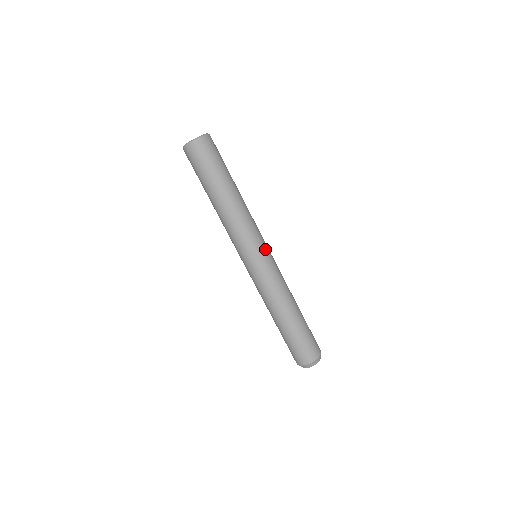
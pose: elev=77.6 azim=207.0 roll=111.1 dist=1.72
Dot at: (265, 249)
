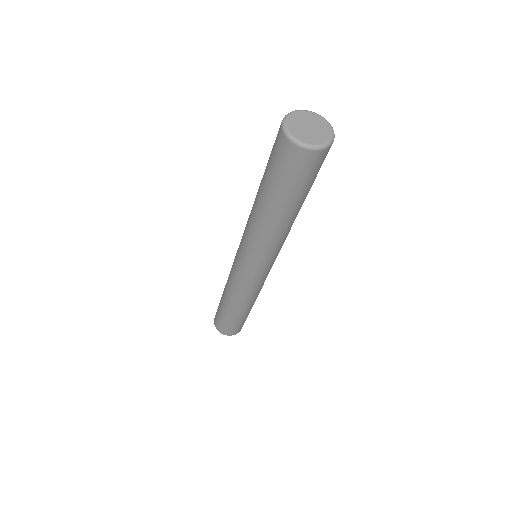
Dot at: occluded
